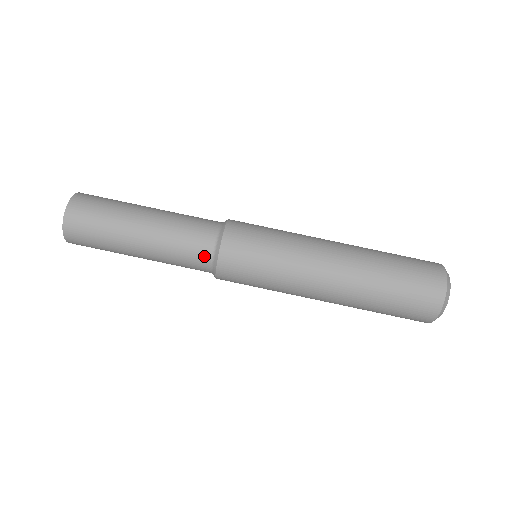
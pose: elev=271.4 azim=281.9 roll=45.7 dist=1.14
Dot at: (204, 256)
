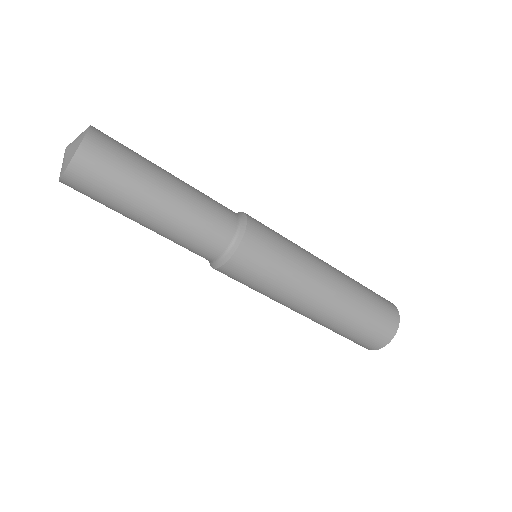
Dot at: occluded
